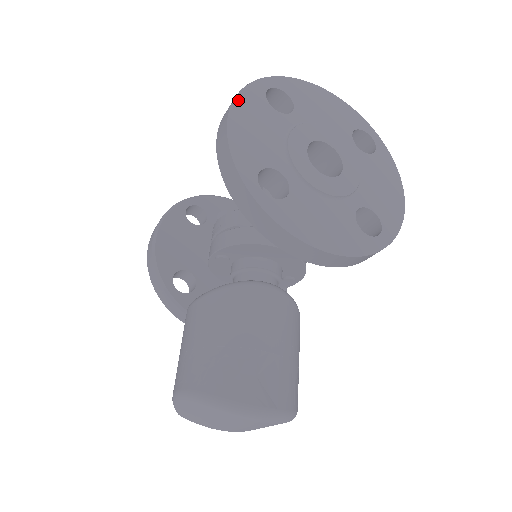
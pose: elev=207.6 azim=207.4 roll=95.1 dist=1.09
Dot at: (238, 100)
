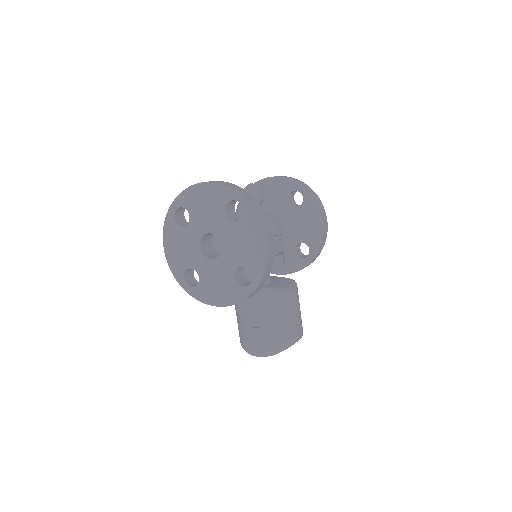
Dot at: (164, 234)
